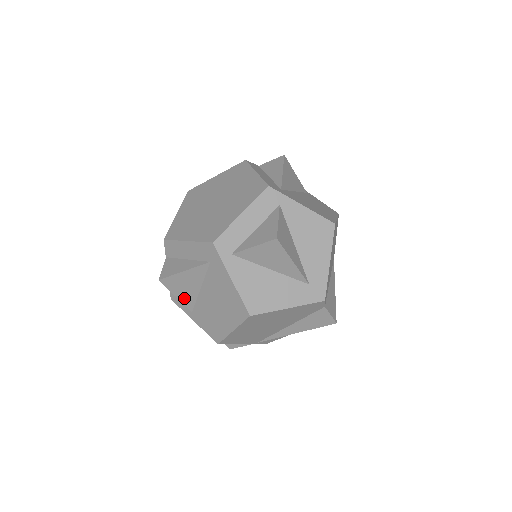
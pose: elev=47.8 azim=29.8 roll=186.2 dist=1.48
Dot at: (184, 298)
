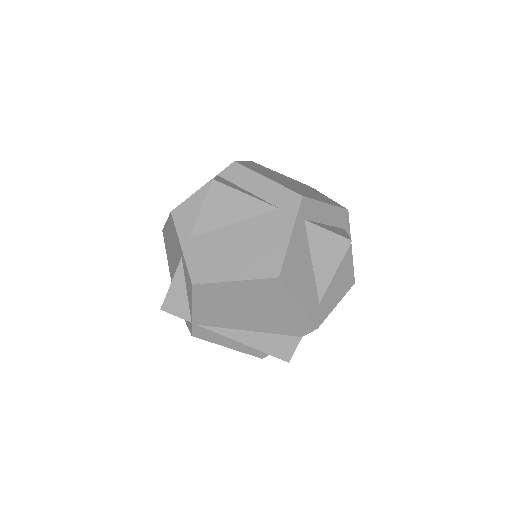
Dot at: (206, 217)
